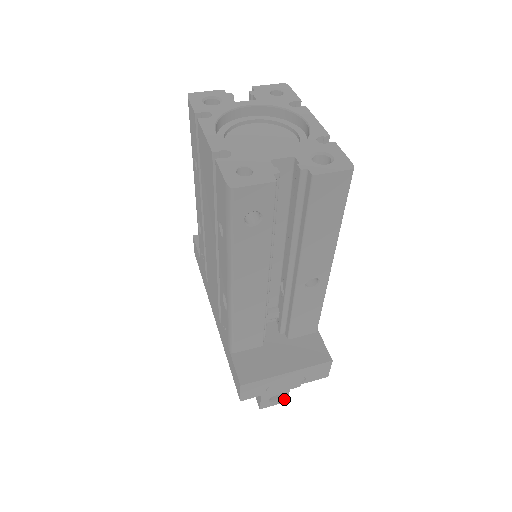
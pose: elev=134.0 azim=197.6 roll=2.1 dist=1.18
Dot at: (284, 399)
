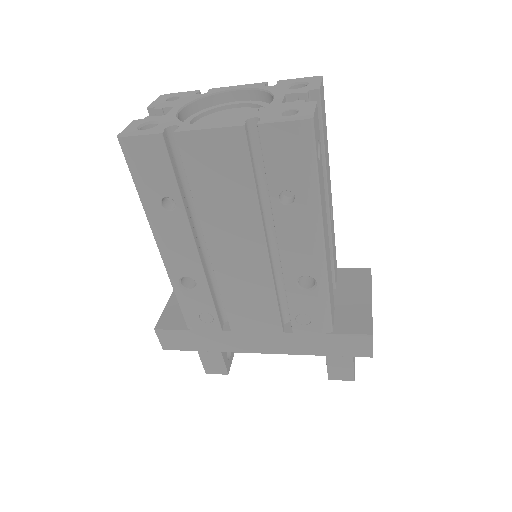
Dot at: occluded
